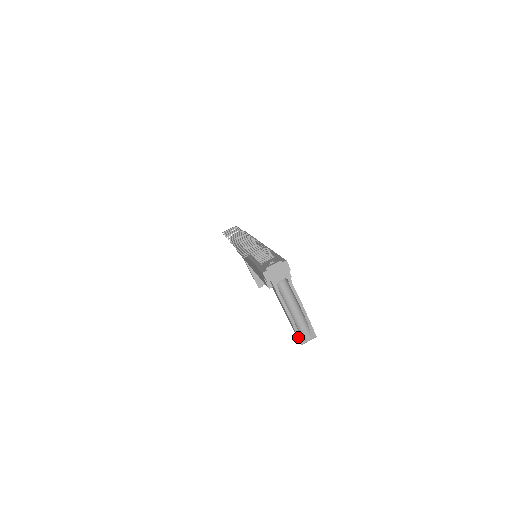
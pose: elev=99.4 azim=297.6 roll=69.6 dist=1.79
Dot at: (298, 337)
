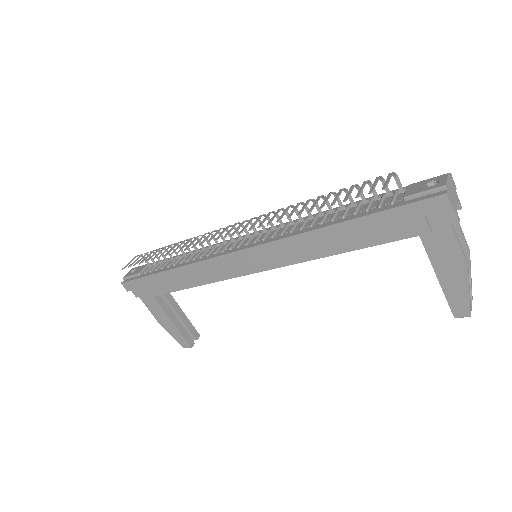
Dot at: (470, 304)
